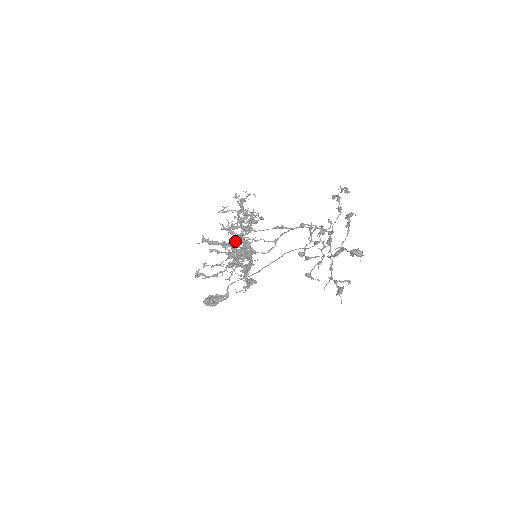
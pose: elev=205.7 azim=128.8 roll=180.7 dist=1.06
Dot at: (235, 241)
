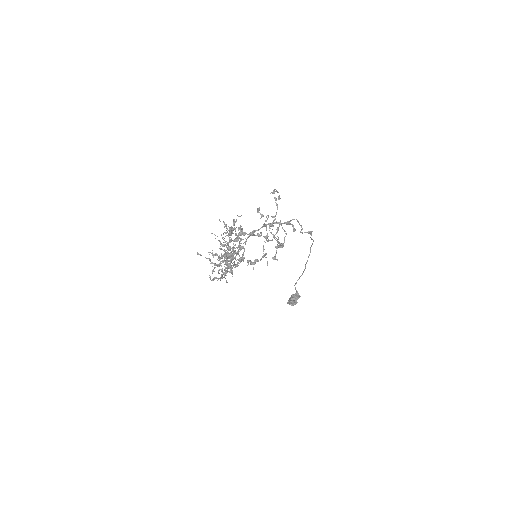
Dot at: (238, 250)
